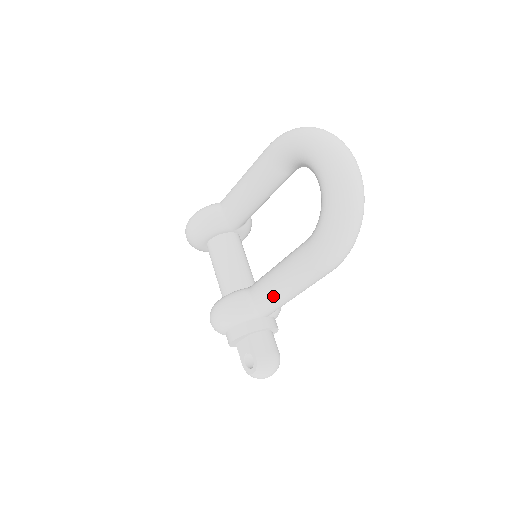
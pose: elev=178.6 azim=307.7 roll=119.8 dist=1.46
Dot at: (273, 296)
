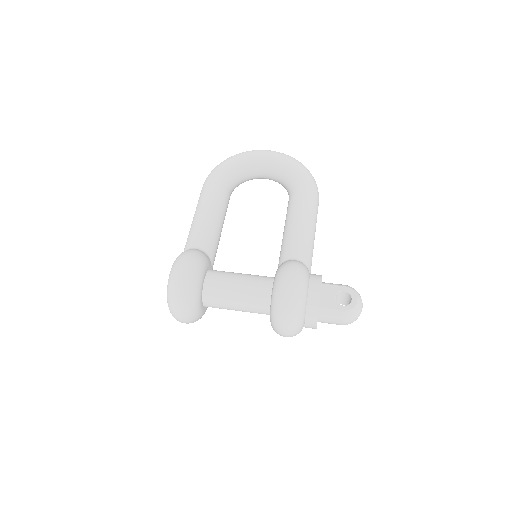
Dot at: (308, 239)
